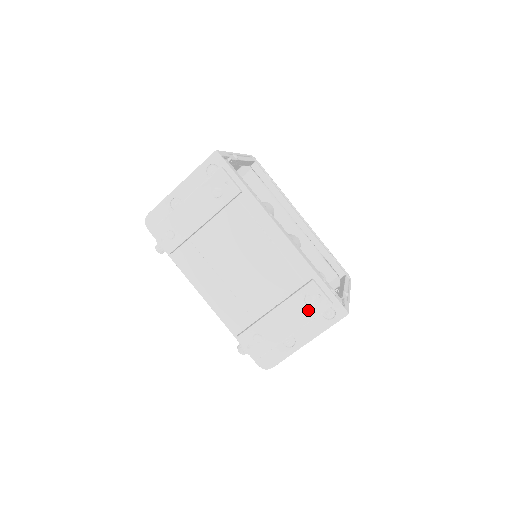
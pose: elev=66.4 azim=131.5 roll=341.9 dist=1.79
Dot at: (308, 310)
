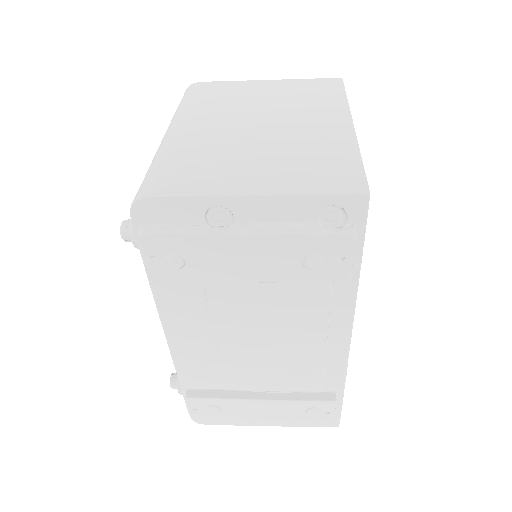
Dot at: (302, 416)
